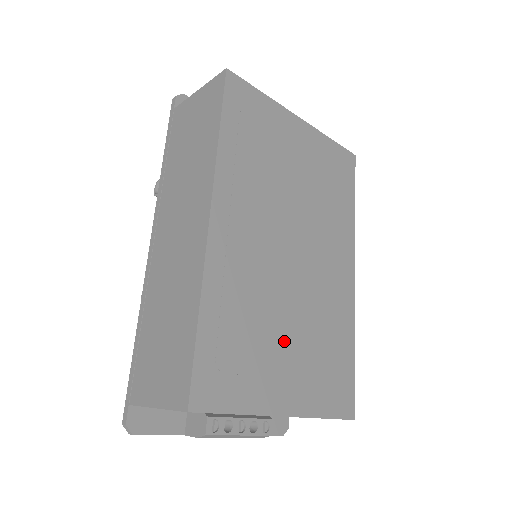
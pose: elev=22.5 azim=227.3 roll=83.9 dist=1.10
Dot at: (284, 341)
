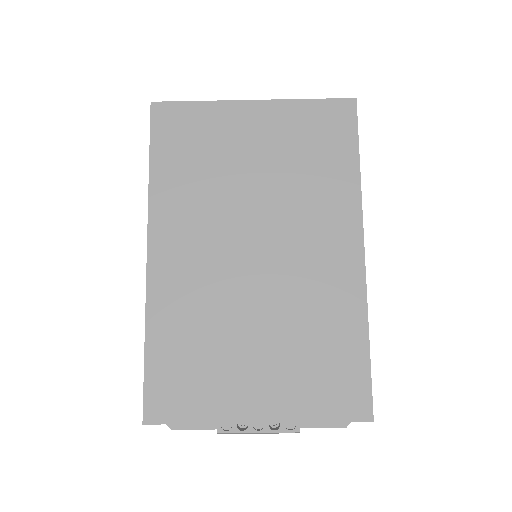
Dot at: (250, 348)
